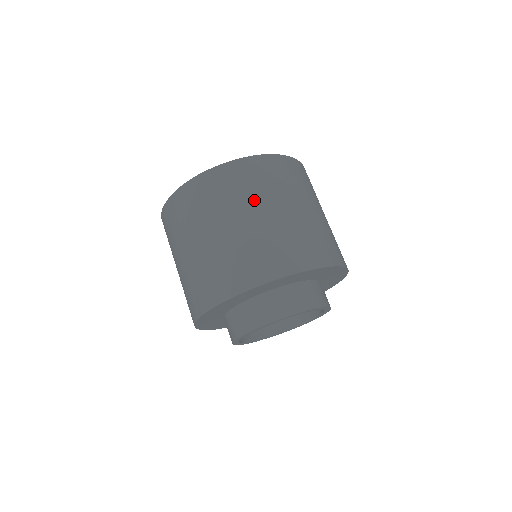
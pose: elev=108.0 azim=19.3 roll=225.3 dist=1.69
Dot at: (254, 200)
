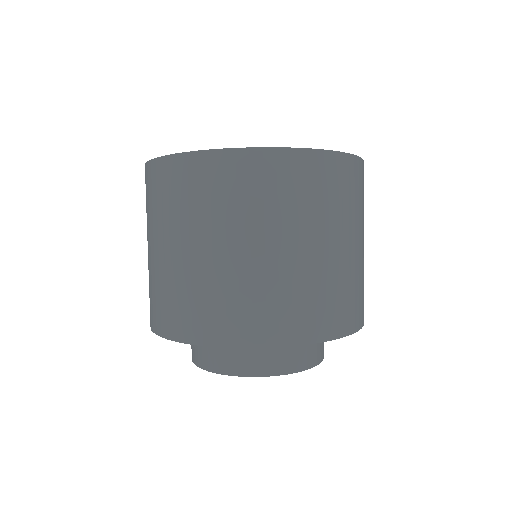
Dot at: (277, 222)
